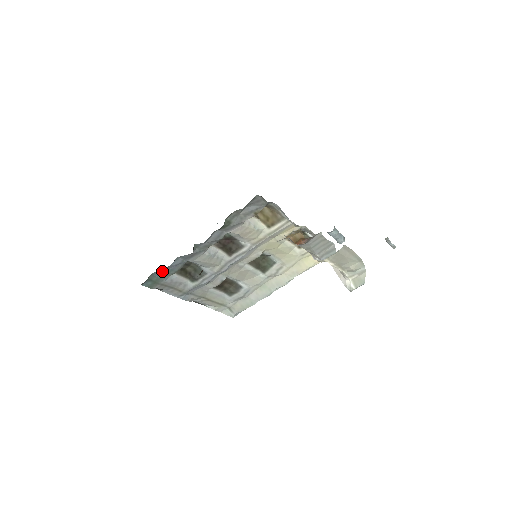
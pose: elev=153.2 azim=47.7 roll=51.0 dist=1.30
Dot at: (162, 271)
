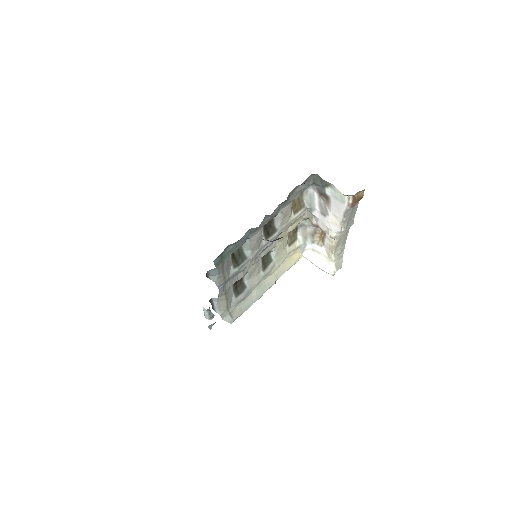
Dot at: (232, 245)
